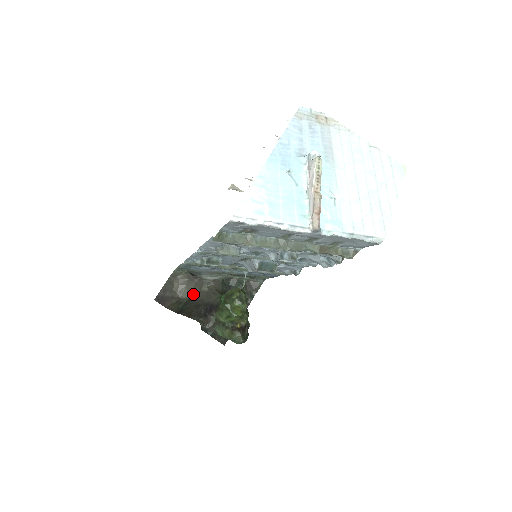
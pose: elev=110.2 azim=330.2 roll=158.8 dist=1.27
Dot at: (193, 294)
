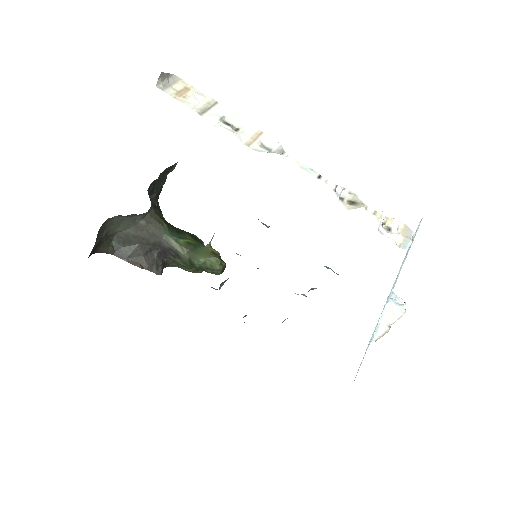
Dot at: (125, 228)
